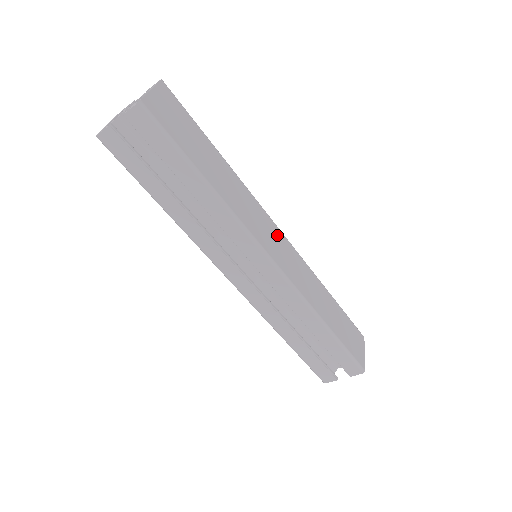
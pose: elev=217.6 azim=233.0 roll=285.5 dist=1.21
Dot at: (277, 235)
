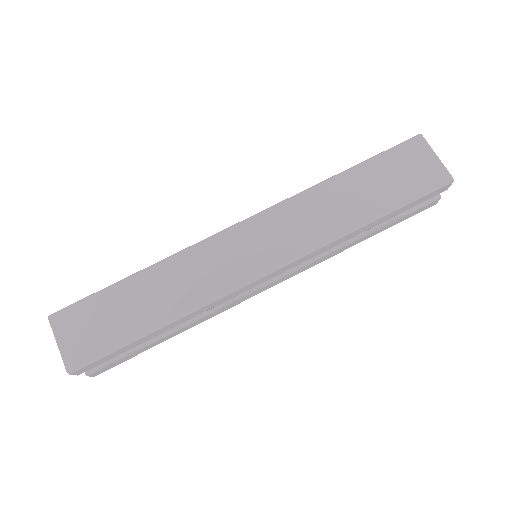
Dot at: (243, 237)
